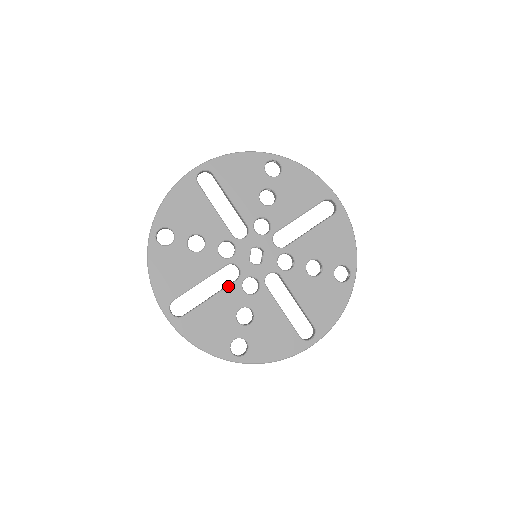
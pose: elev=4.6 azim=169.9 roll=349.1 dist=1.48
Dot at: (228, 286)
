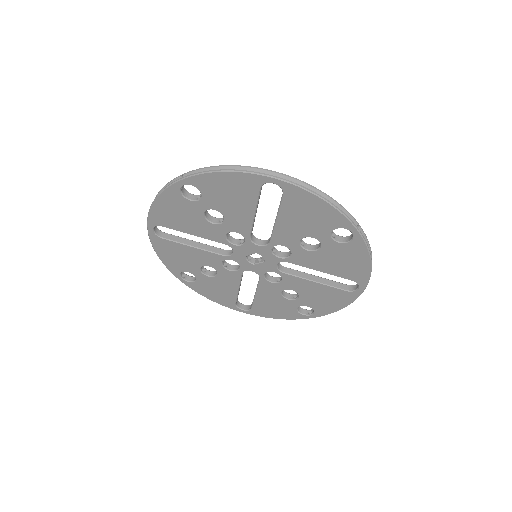
Dot at: (213, 253)
